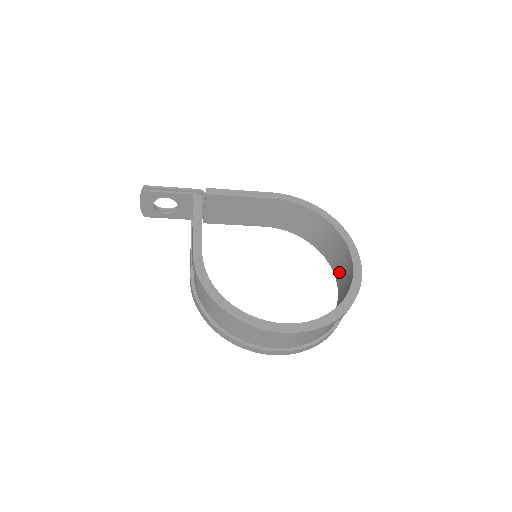
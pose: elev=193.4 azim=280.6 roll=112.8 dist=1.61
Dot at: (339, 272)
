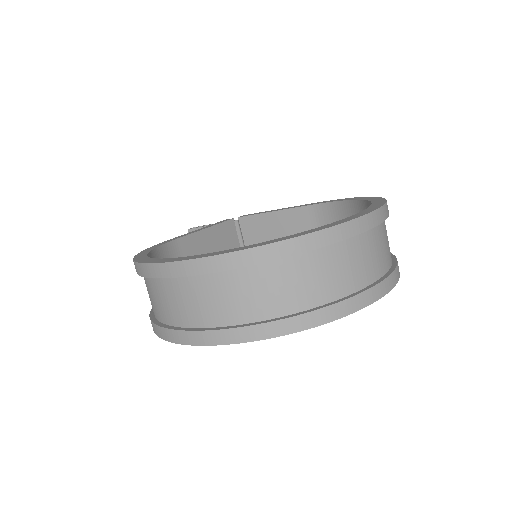
Dot at: occluded
